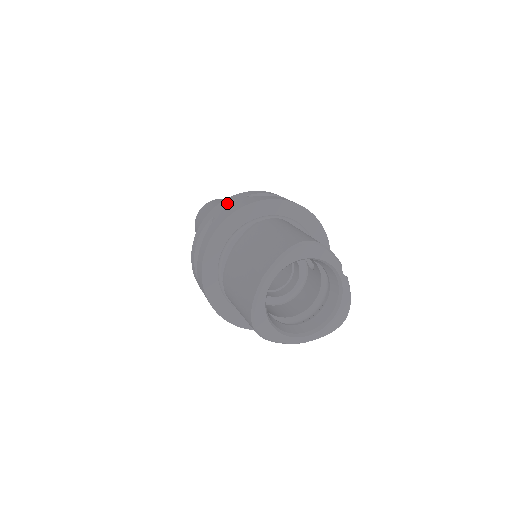
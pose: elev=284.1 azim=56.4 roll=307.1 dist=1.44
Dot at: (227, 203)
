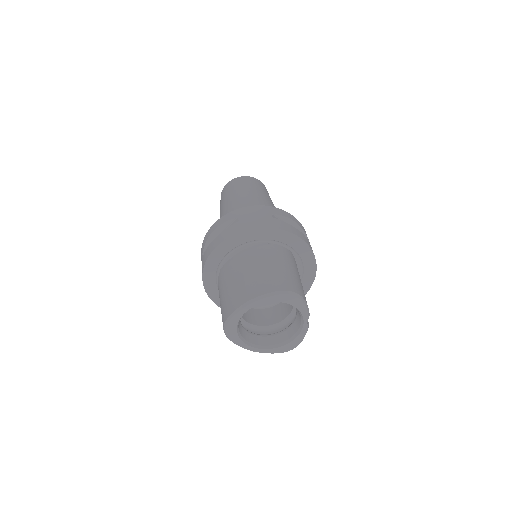
Dot at: (254, 212)
